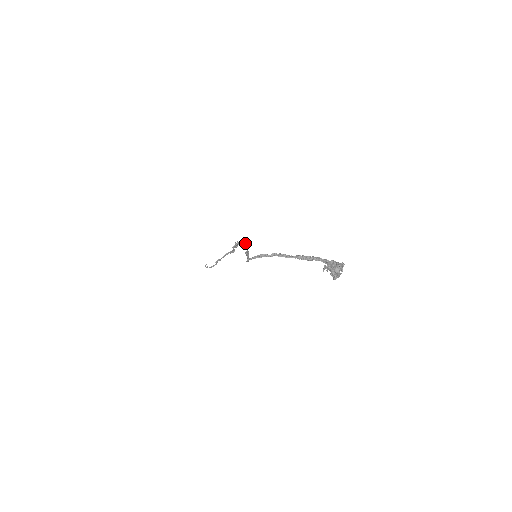
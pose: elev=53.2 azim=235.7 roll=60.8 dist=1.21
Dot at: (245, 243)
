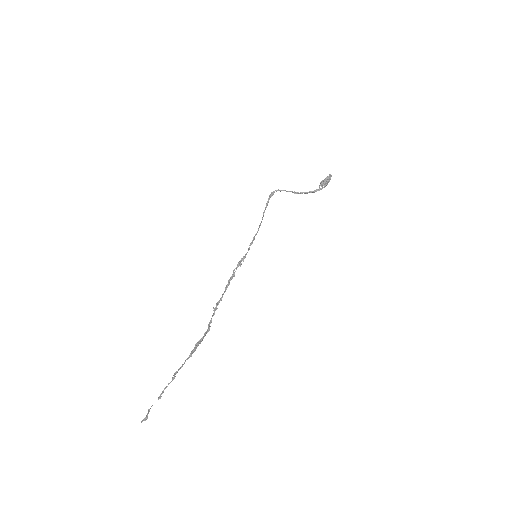
Dot at: (241, 261)
